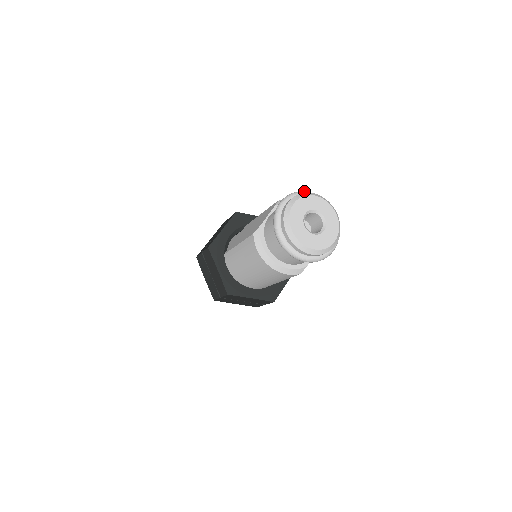
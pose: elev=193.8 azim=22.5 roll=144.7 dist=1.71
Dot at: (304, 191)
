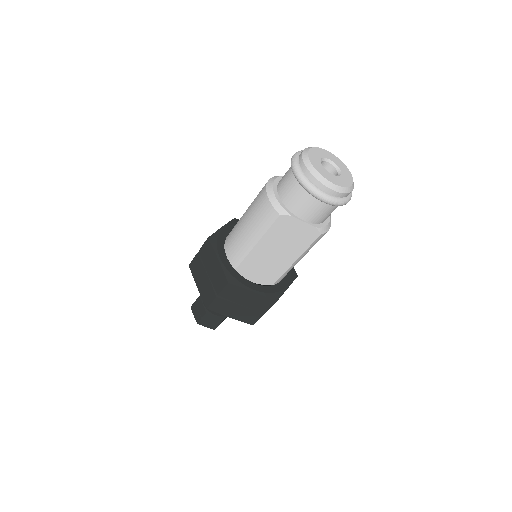
Dot at: occluded
